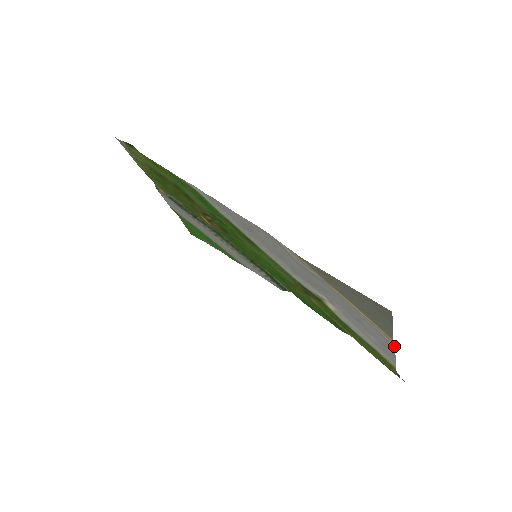
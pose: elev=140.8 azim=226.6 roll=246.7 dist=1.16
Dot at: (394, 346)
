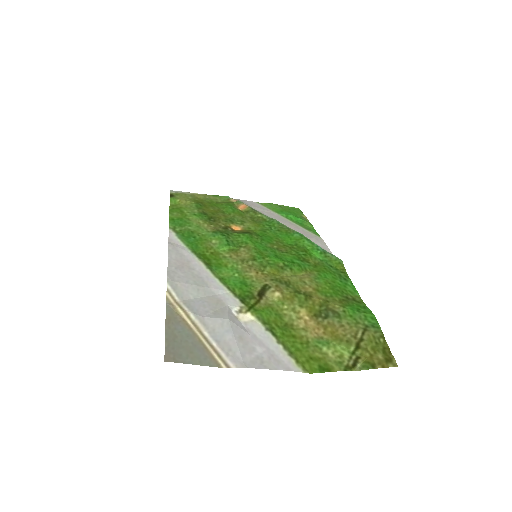
Dot at: (244, 367)
